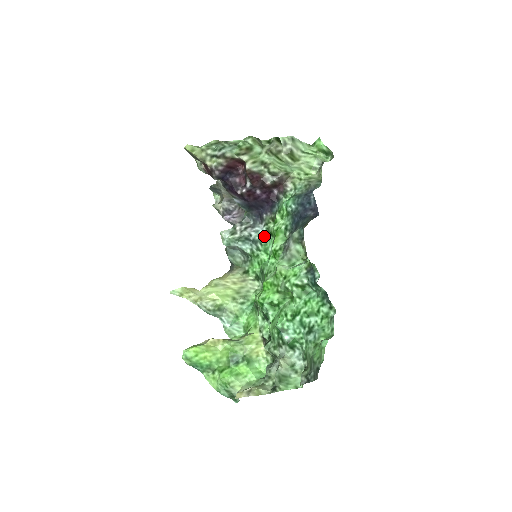
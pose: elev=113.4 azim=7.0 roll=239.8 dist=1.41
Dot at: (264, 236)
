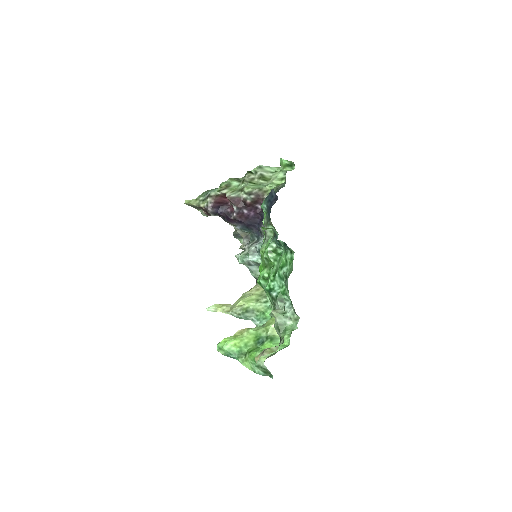
Dot at: occluded
